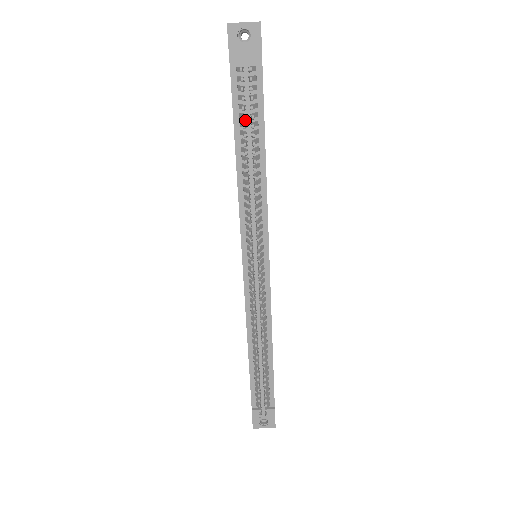
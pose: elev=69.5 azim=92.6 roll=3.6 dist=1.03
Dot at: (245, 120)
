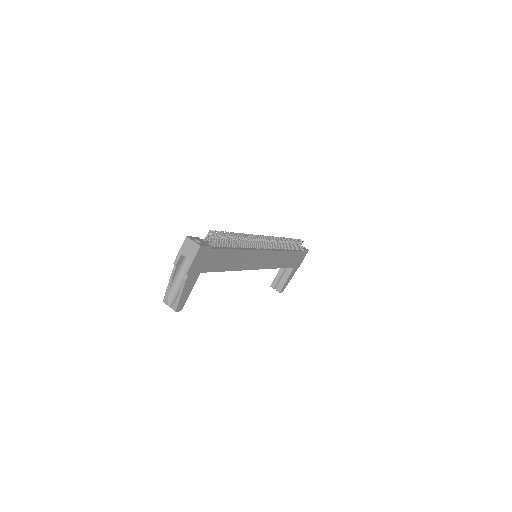
Dot at: occluded
